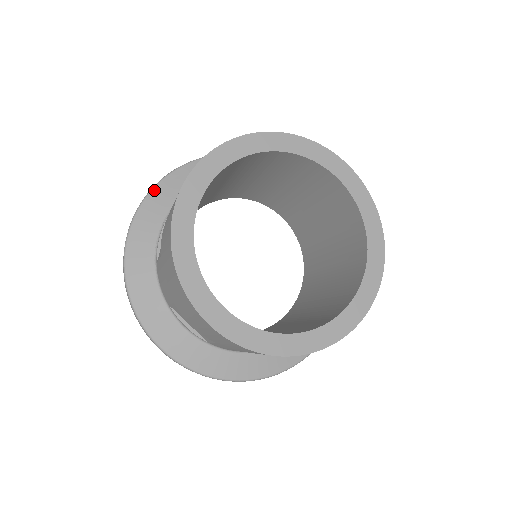
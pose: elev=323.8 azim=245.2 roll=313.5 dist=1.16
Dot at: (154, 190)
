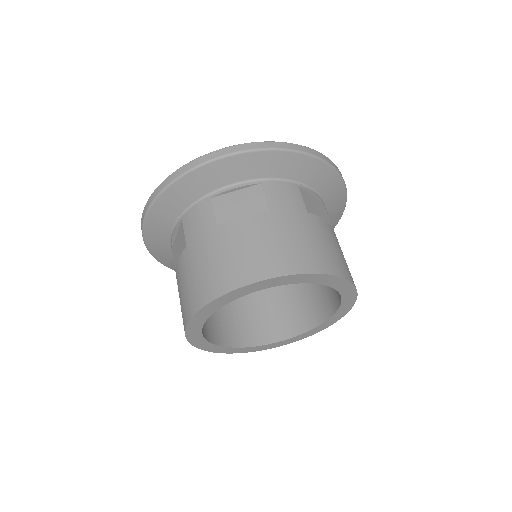
Dot at: (164, 194)
